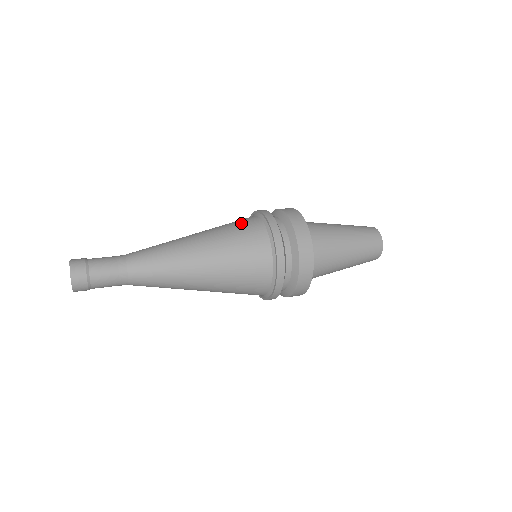
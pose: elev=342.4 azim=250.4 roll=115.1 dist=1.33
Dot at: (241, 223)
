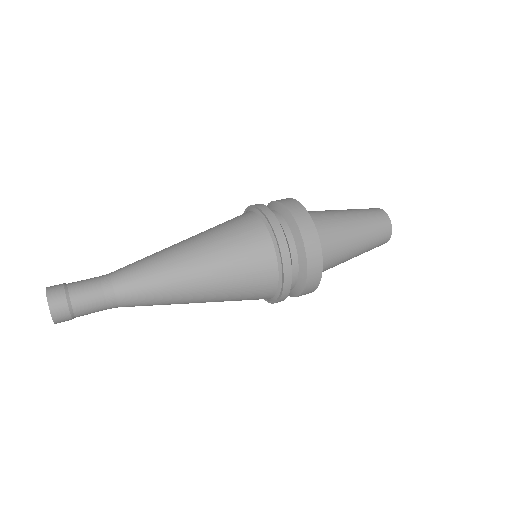
Dot at: (247, 241)
